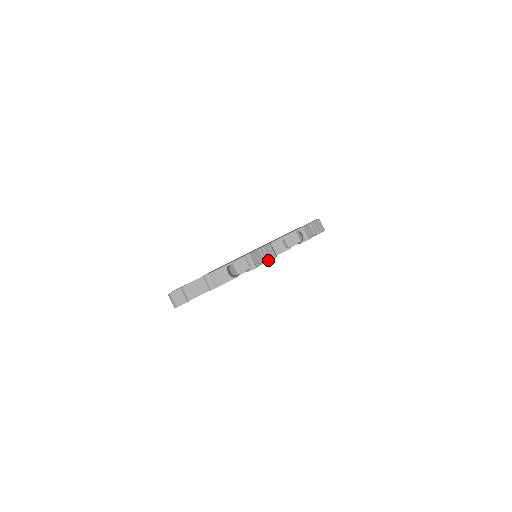
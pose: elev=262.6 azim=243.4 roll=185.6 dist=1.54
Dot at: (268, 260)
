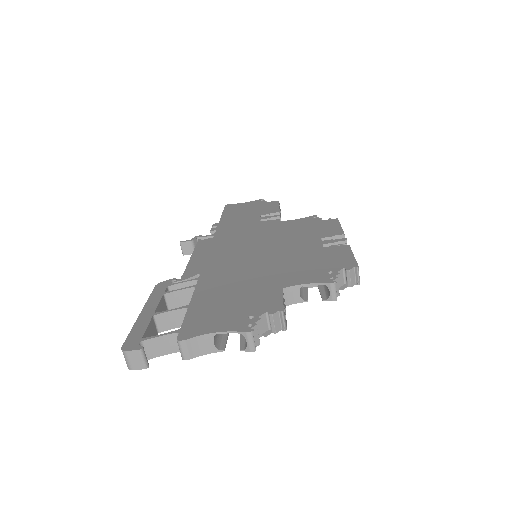
Dot at: (274, 332)
